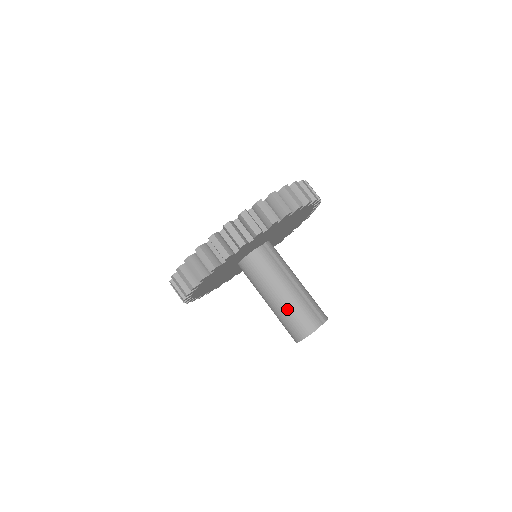
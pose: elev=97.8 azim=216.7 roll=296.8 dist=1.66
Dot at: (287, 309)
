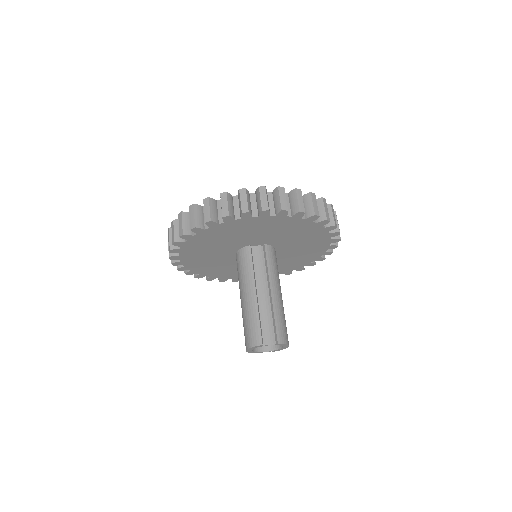
Dot at: (248, 312)
